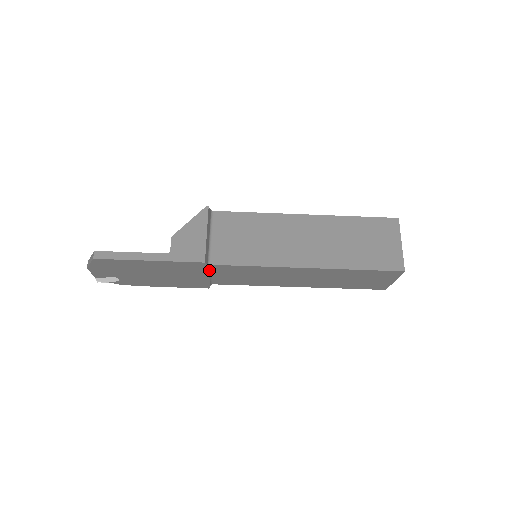
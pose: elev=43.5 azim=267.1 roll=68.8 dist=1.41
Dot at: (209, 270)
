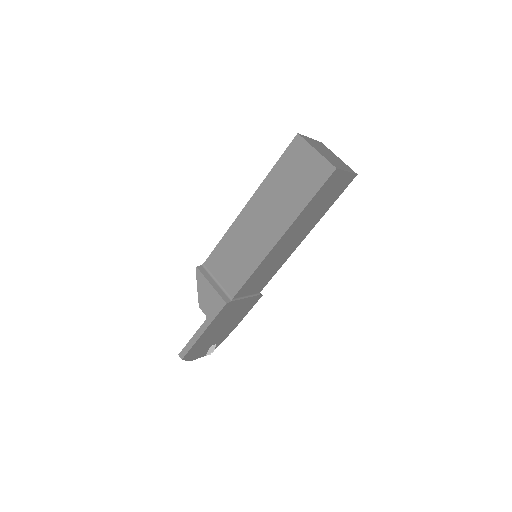
Dot at: (239, 298)
